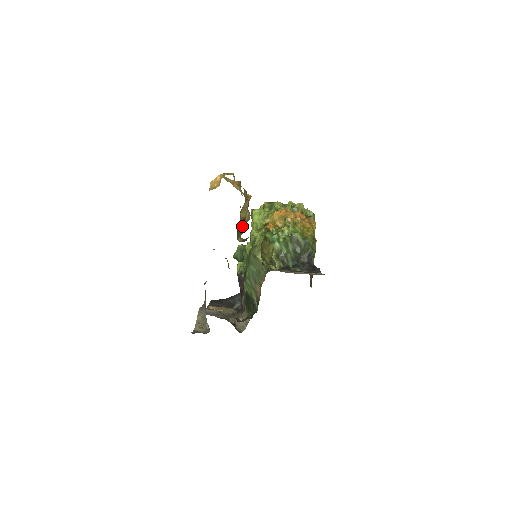
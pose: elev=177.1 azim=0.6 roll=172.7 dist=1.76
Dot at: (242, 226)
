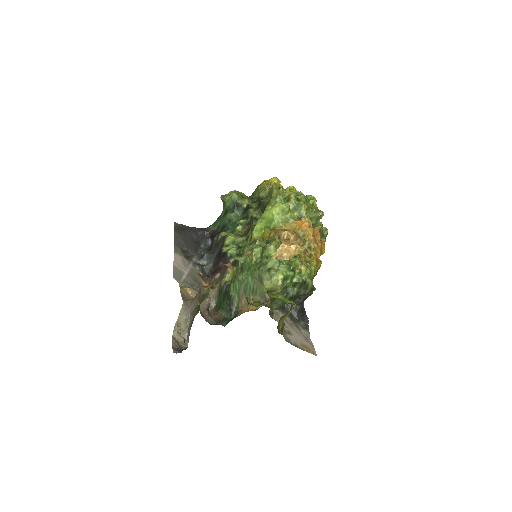
Dot at: occluded
